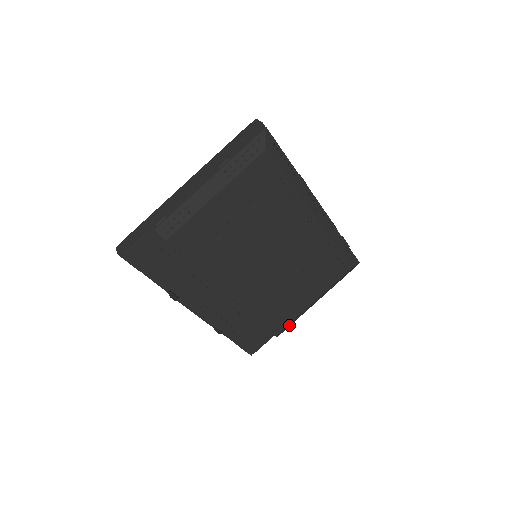
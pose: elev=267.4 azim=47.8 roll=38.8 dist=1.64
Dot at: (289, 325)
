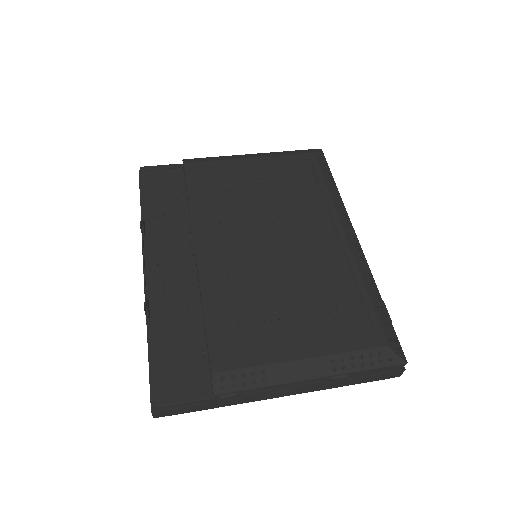
Dot at: (245, 385)
